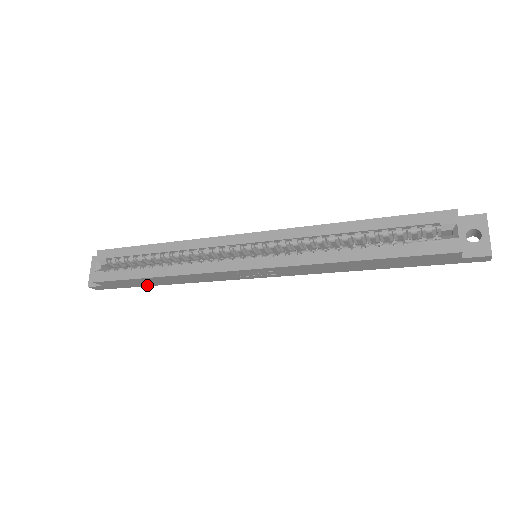
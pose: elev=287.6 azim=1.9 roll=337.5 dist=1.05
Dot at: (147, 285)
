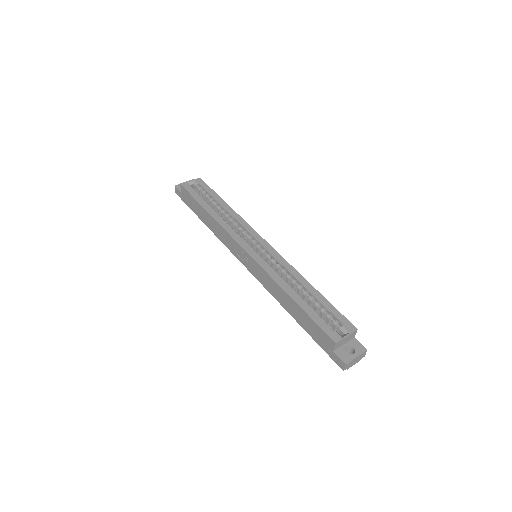
Dot at: (198, 215)
